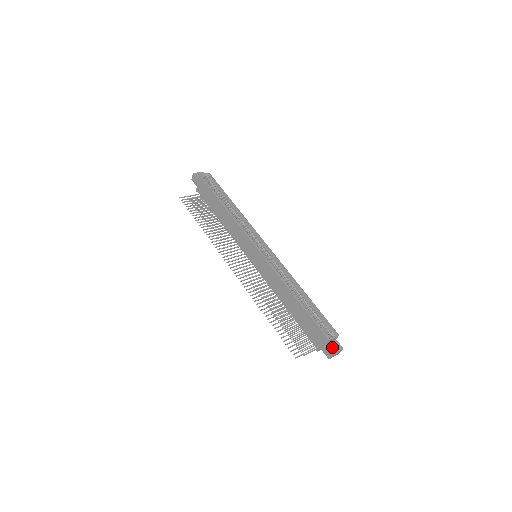
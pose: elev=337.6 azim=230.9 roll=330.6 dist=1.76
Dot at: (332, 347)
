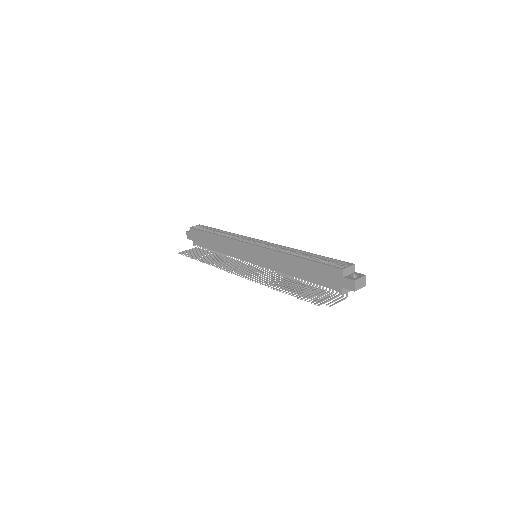
Dot at: (351, 277)
